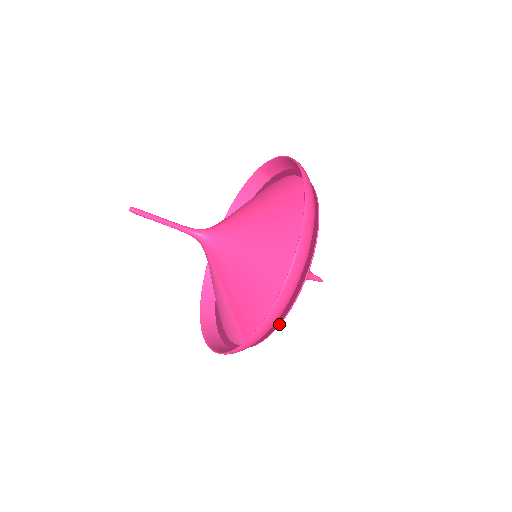
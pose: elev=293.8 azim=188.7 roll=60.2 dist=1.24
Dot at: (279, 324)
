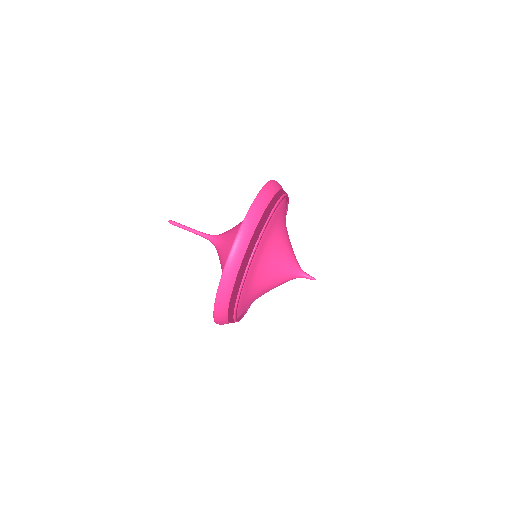
Dot at: (236, 302)
